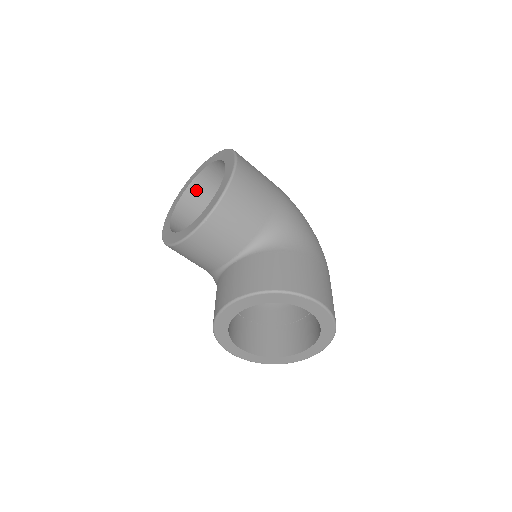
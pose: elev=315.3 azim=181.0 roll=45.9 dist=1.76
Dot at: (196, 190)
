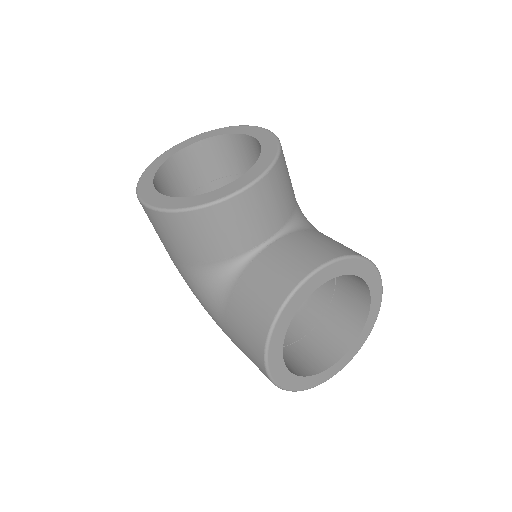
Dot at: (168, 173)
